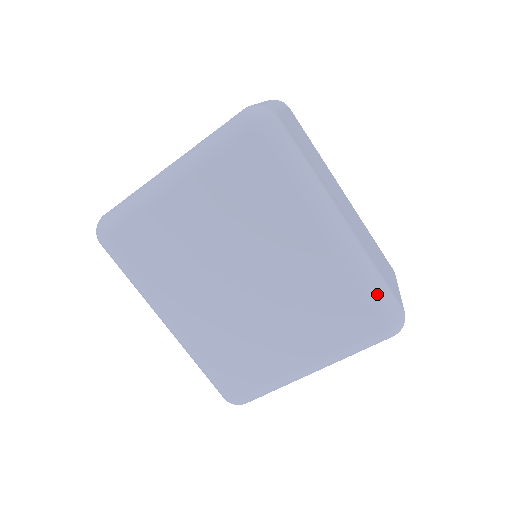
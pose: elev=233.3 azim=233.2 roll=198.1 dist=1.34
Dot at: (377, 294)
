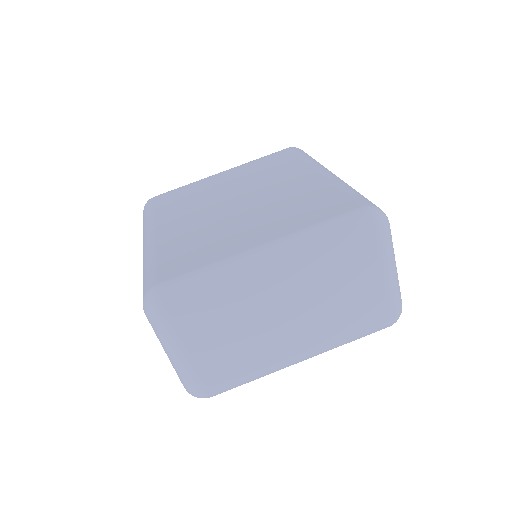
Dot at: (357, 194)
